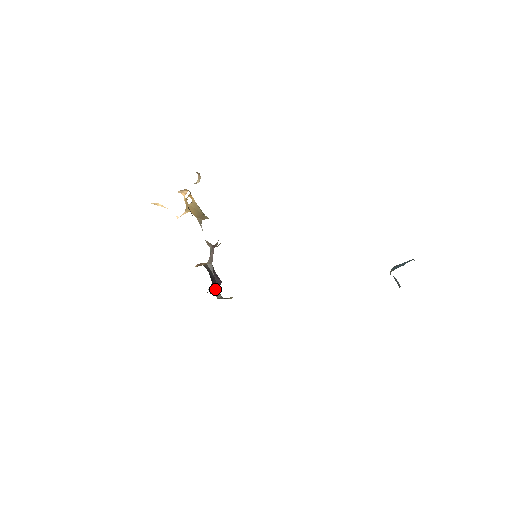
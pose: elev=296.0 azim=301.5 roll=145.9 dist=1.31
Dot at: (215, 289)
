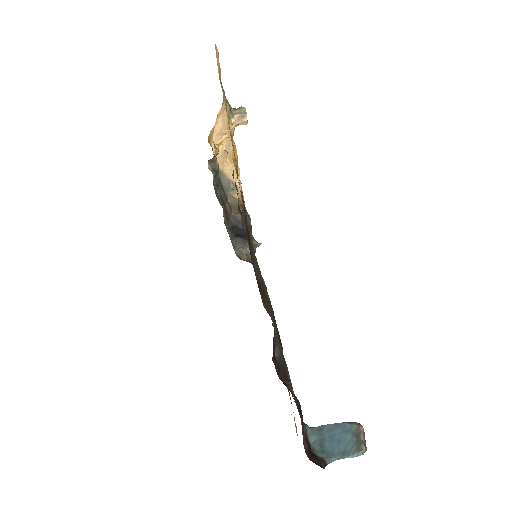
Dot at: (244, 238)
